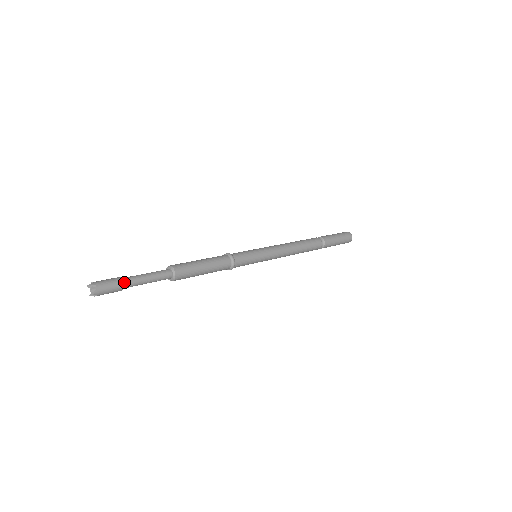
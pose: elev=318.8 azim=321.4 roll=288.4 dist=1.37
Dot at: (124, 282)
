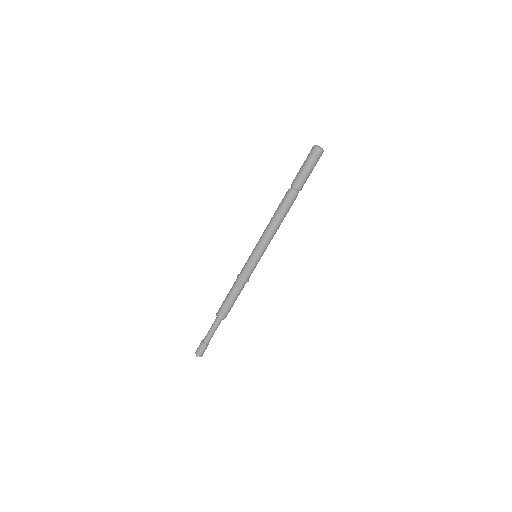
Dot at: (207, 343)
